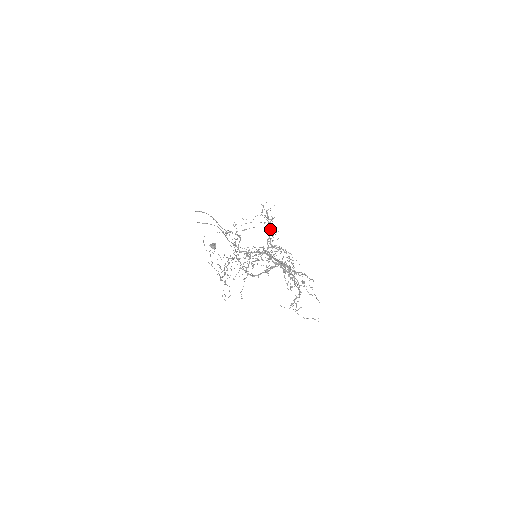
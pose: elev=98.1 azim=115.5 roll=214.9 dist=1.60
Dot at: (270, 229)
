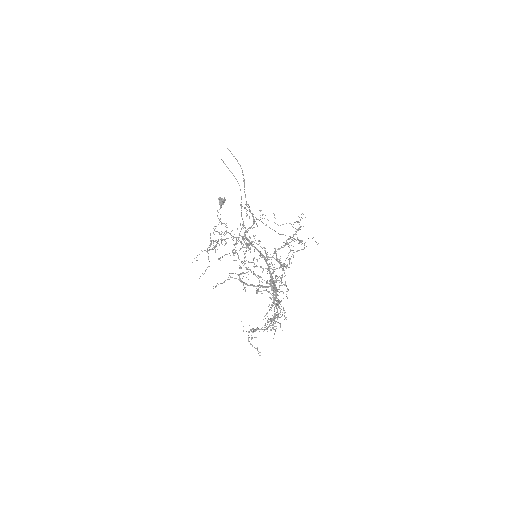
Dot at: occluded
